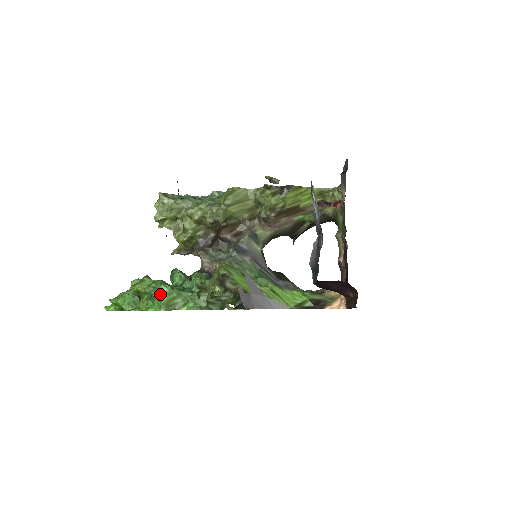
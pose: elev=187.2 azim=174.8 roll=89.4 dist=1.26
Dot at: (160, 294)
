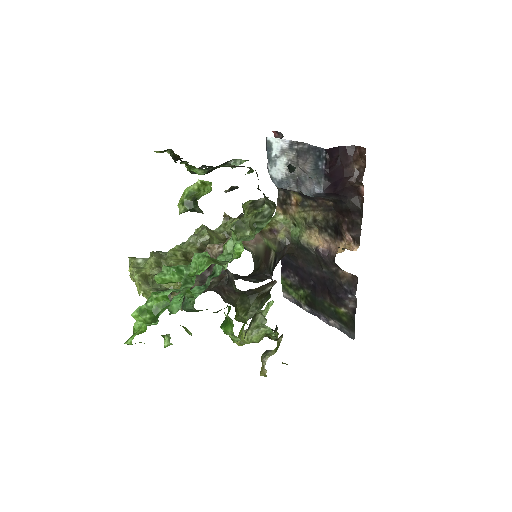
Dot at: (196, 271)
